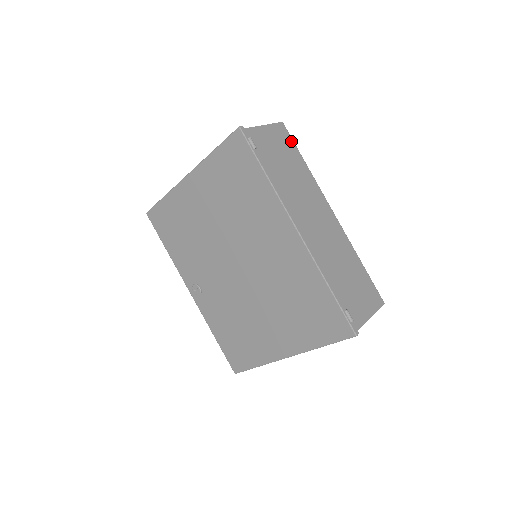
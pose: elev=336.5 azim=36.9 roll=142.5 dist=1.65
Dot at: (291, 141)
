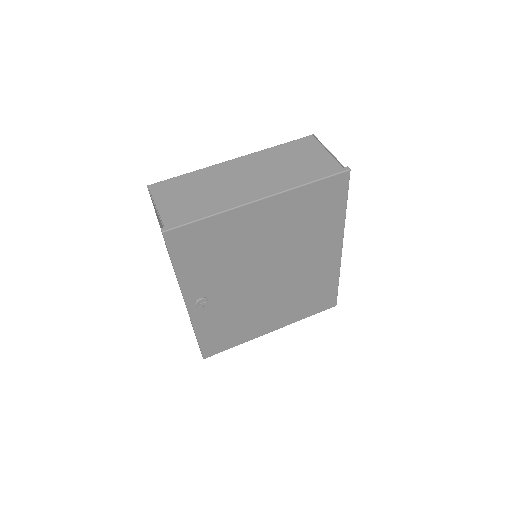
Dot at: occluded
